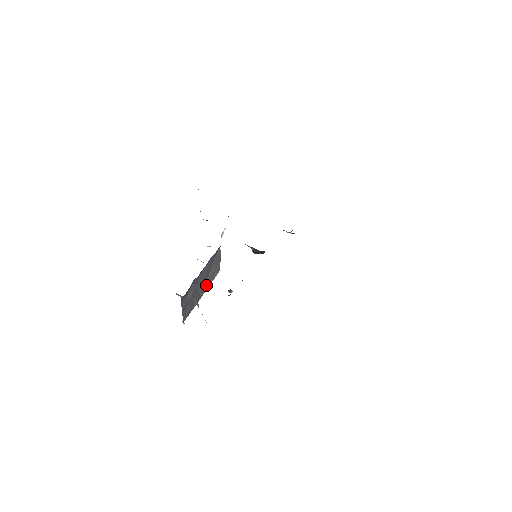
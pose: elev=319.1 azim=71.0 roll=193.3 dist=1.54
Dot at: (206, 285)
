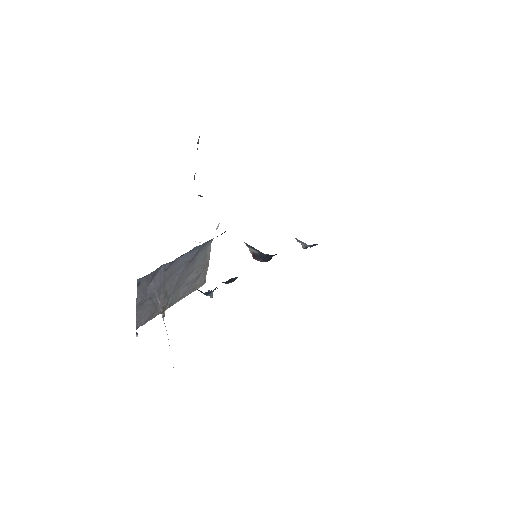
Dot at: (181, 292)
